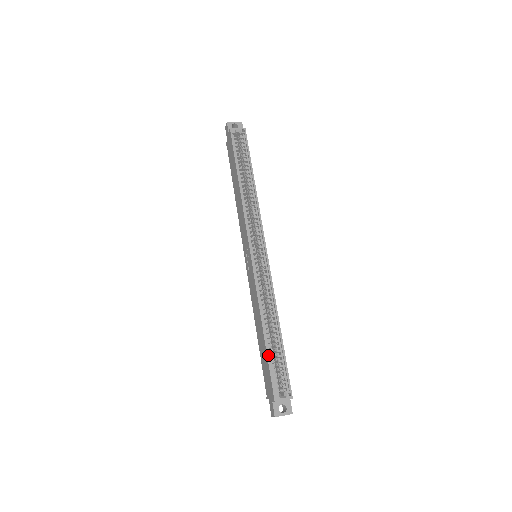
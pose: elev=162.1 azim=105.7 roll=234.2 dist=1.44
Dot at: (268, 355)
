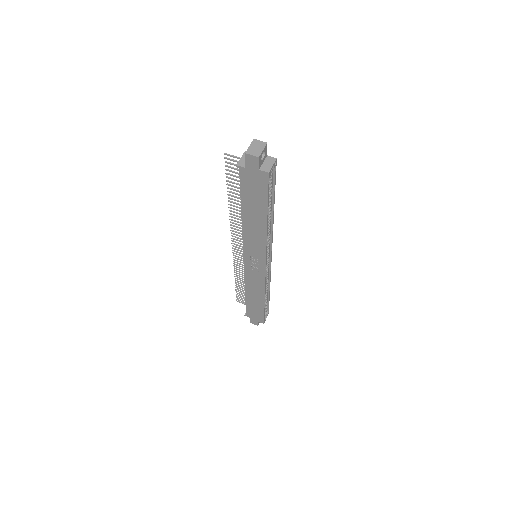
Dot at: occluded
